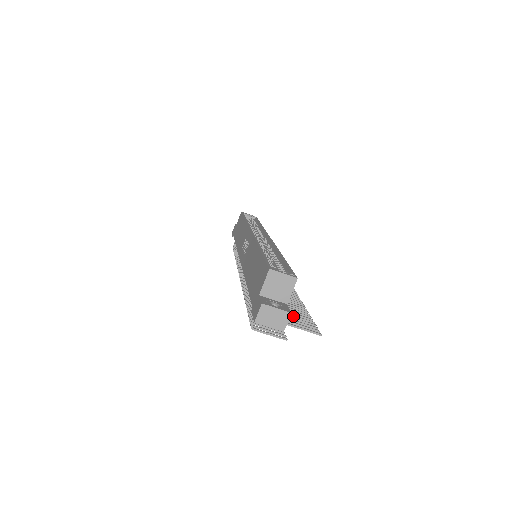
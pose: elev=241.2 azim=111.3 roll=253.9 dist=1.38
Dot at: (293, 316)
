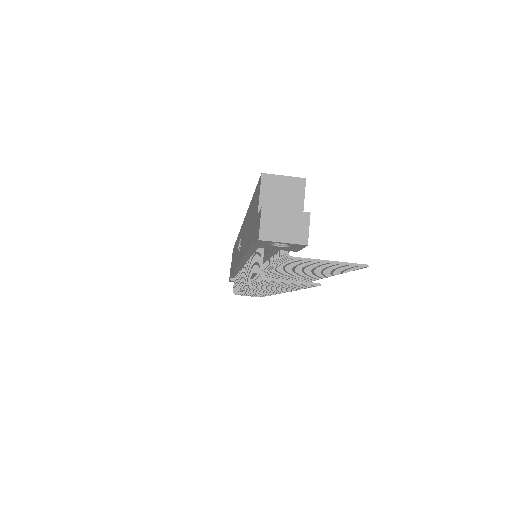
Dot at: (320, 266)
